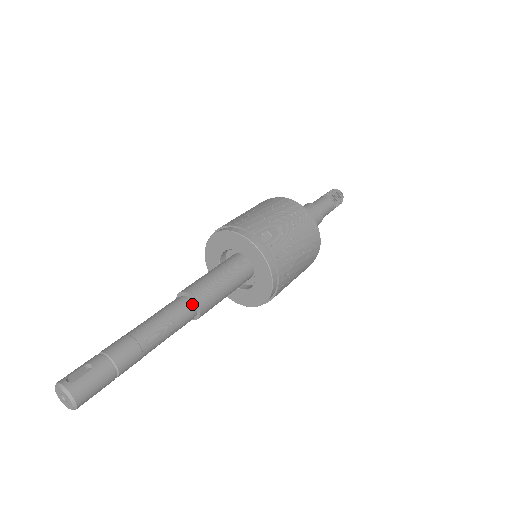
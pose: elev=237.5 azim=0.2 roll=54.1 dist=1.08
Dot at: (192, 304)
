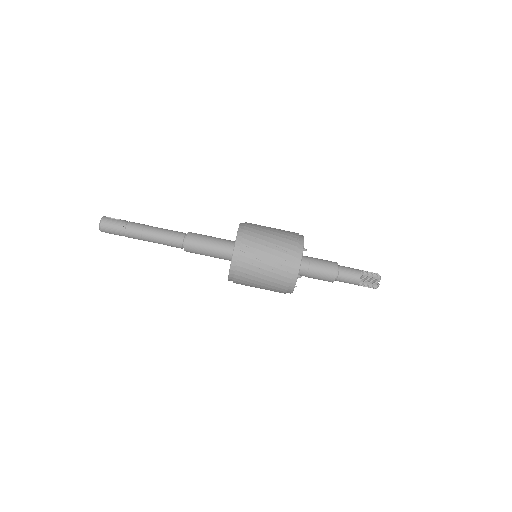
Dot at: (185, 237)
